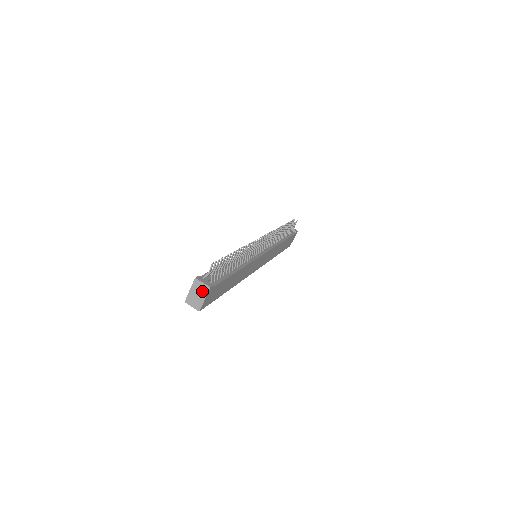
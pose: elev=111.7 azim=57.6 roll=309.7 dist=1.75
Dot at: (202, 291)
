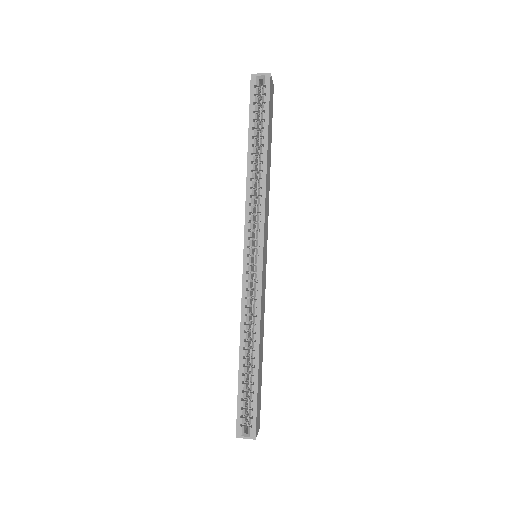
Dot at: occluded
